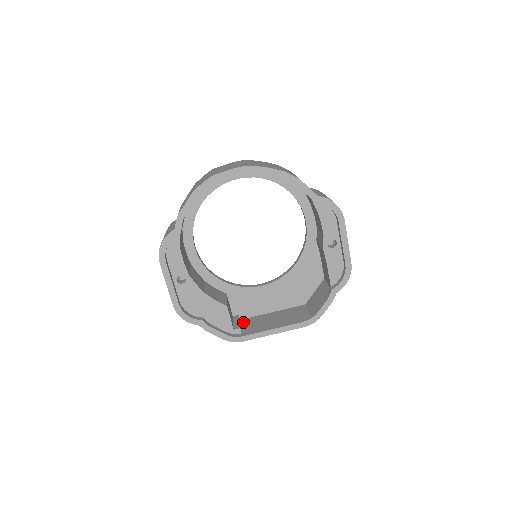
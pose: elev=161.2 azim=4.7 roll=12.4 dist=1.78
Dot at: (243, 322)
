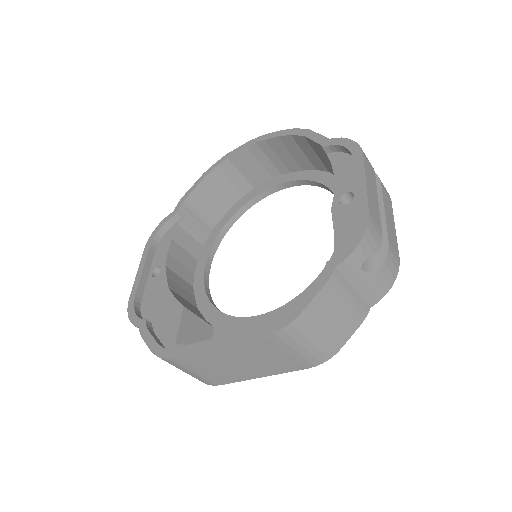
Dot at: occluded
